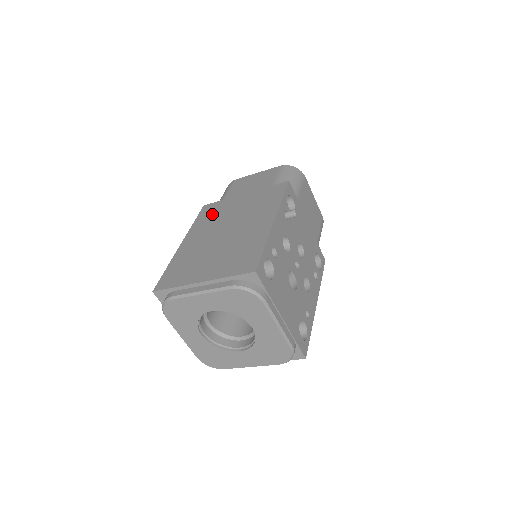
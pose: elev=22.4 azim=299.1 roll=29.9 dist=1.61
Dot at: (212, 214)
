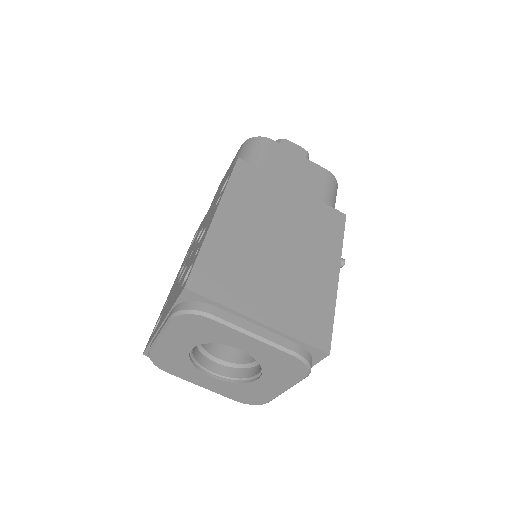
Dot at: (255, 189)
